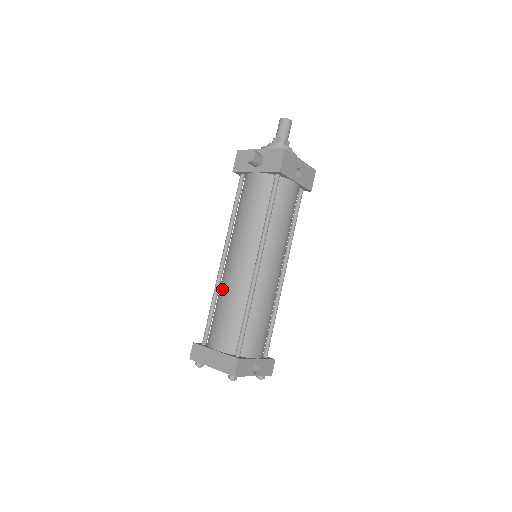
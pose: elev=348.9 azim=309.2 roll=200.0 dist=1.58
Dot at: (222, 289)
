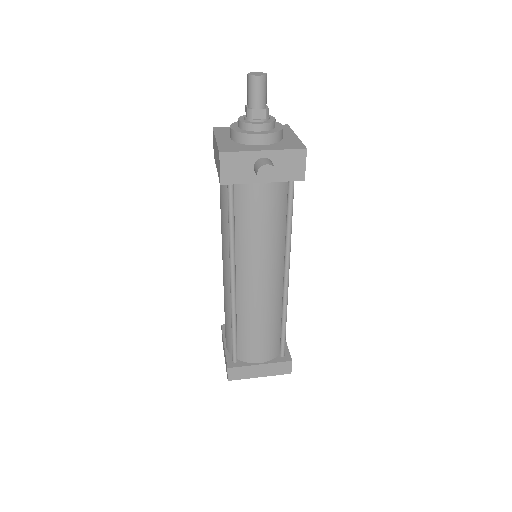
Dot at: (247, 314)
